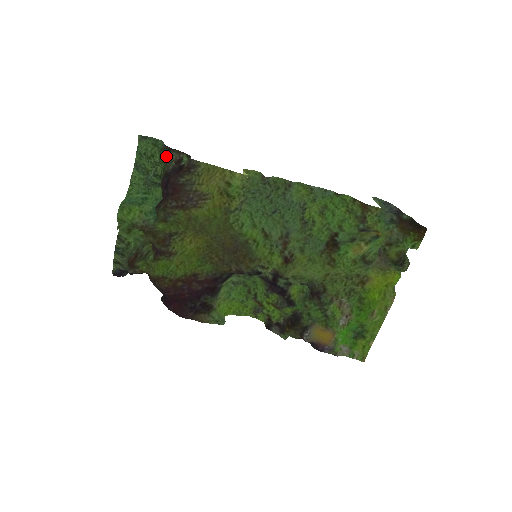
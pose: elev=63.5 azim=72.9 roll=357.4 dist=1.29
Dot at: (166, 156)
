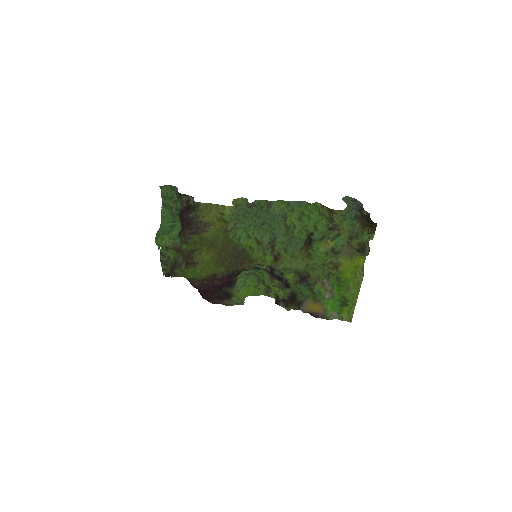
Dot at: occluded
